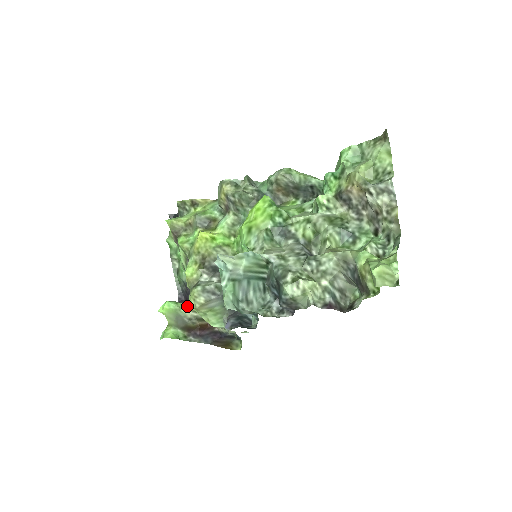
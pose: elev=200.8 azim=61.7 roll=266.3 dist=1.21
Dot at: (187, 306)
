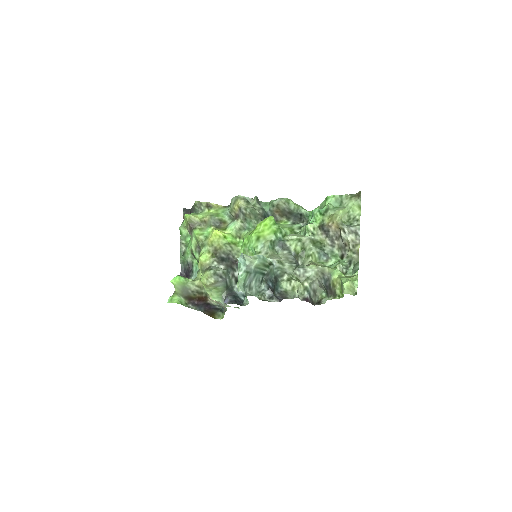
Dot at: (193, 282)
